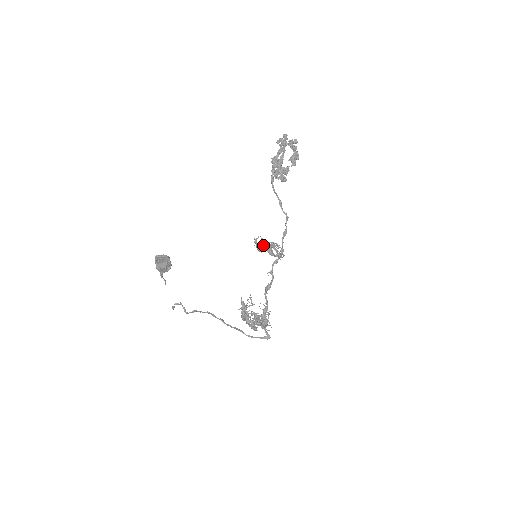
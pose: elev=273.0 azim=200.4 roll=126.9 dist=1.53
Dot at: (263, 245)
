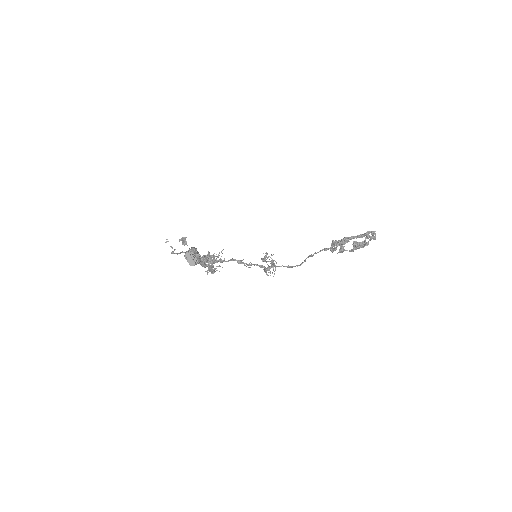
Dot at: occluded
